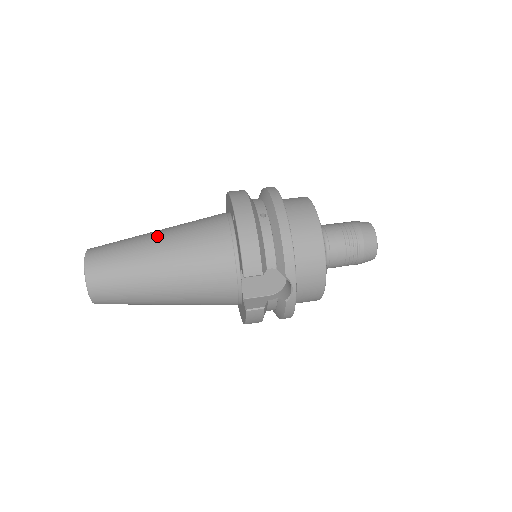
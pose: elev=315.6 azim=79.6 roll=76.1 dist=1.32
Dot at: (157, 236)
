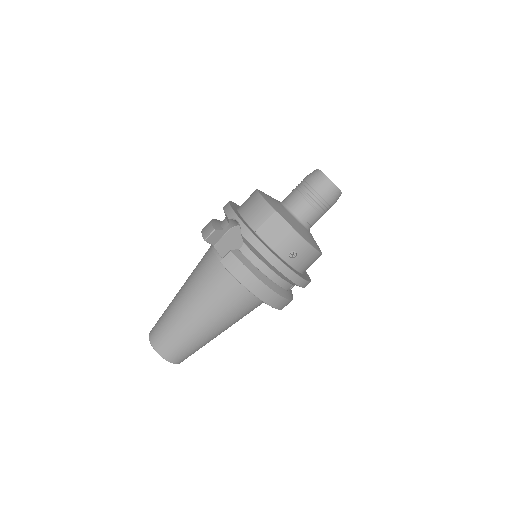
Dot at: (218, 333)
